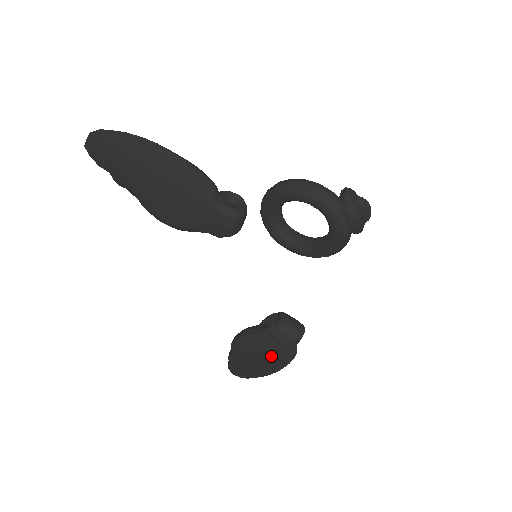
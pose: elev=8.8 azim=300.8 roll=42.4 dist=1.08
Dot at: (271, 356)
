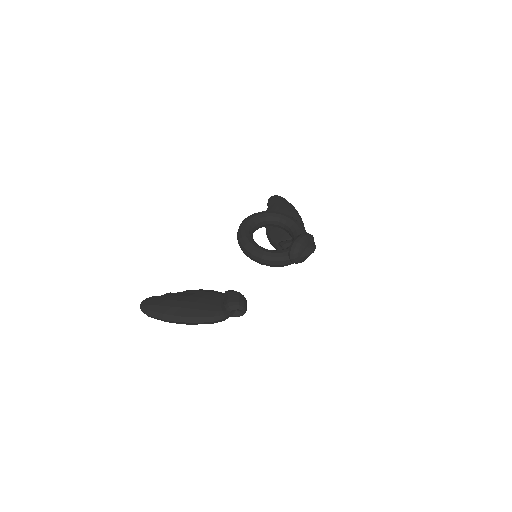
Dot at: occluded
